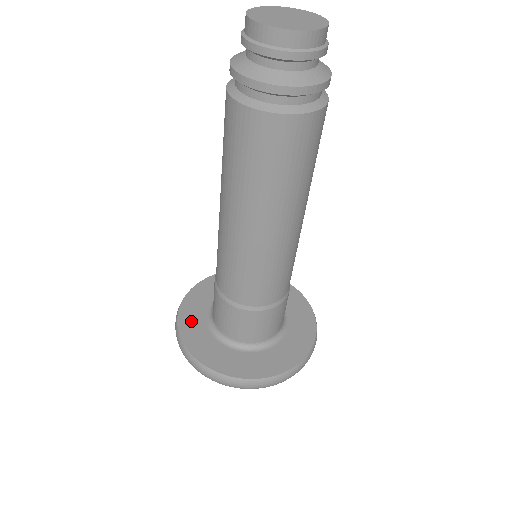
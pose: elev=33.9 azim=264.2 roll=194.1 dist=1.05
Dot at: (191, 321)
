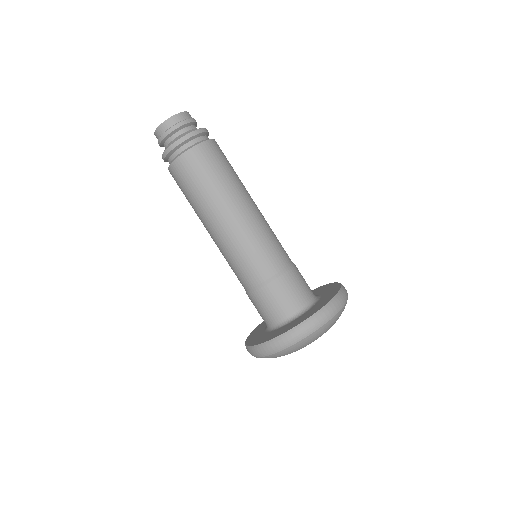
Dot at: (254, 337)
